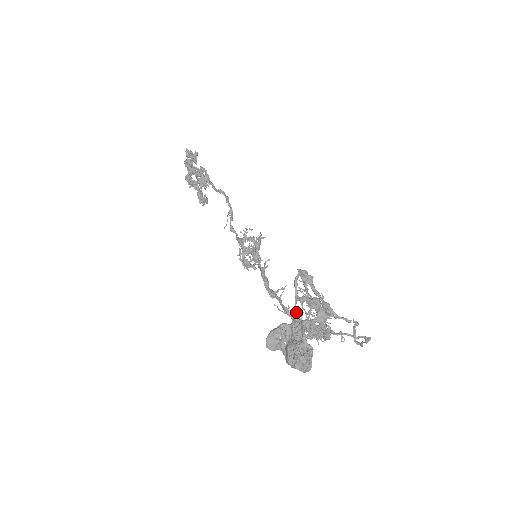
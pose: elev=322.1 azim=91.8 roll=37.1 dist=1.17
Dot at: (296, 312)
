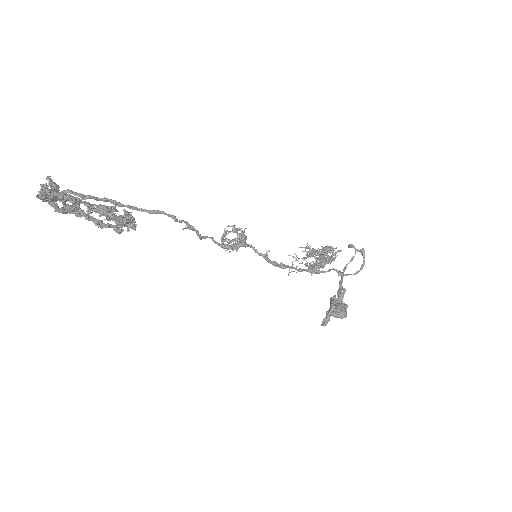
Dot at: (337, 308)
